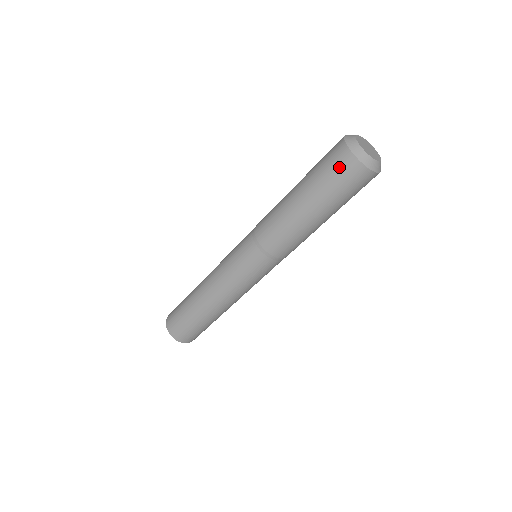
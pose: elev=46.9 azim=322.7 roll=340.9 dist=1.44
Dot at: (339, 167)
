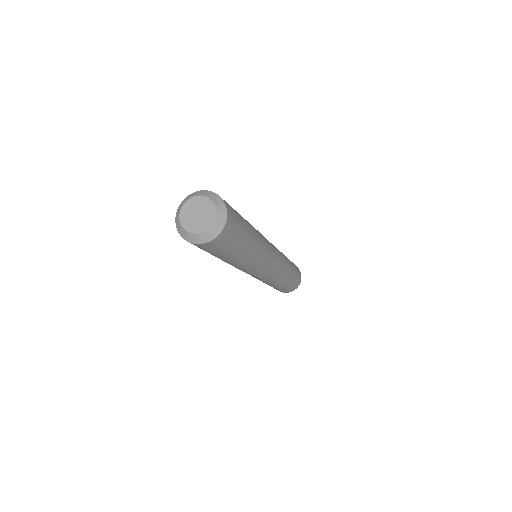
Dot at: occluded
